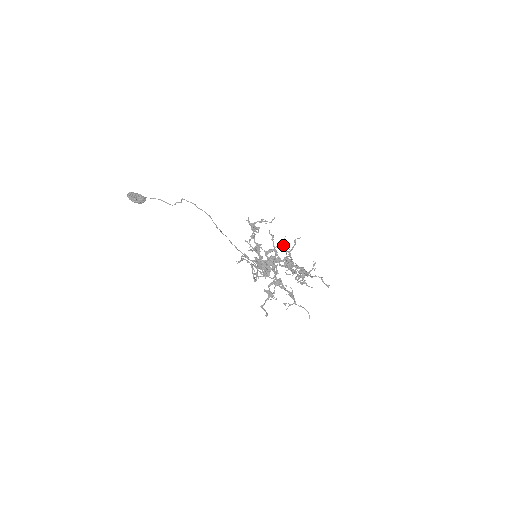
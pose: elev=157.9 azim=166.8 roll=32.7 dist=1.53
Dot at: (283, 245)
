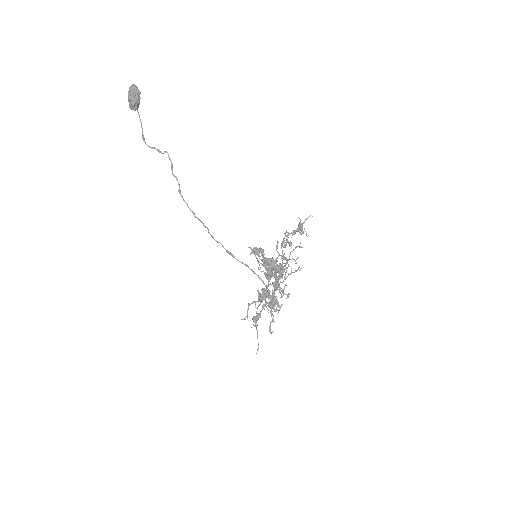
Dot at: occluded
